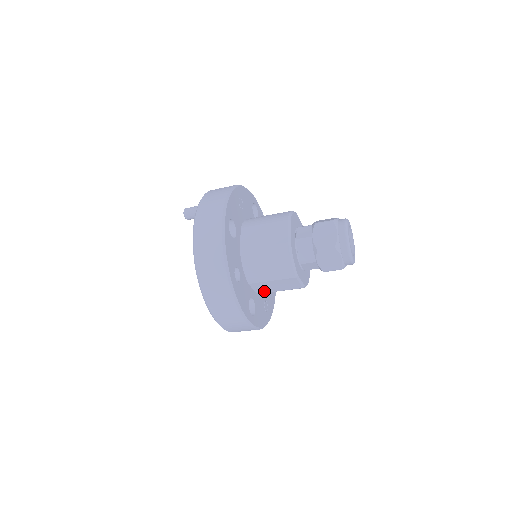
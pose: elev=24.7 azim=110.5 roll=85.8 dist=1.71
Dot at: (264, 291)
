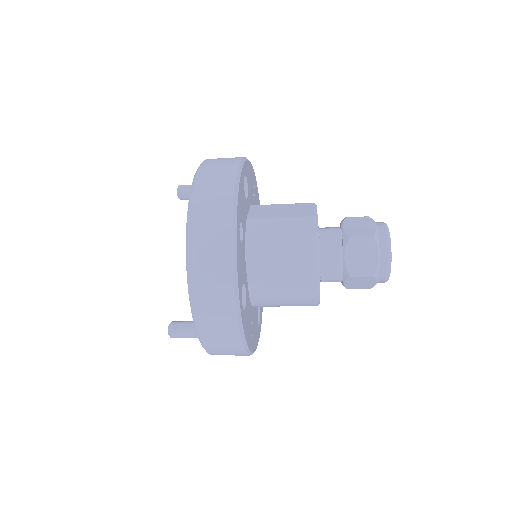
Dot at: (261, 291)
